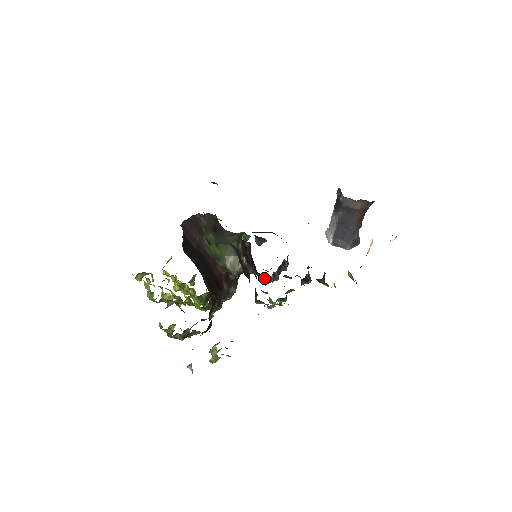
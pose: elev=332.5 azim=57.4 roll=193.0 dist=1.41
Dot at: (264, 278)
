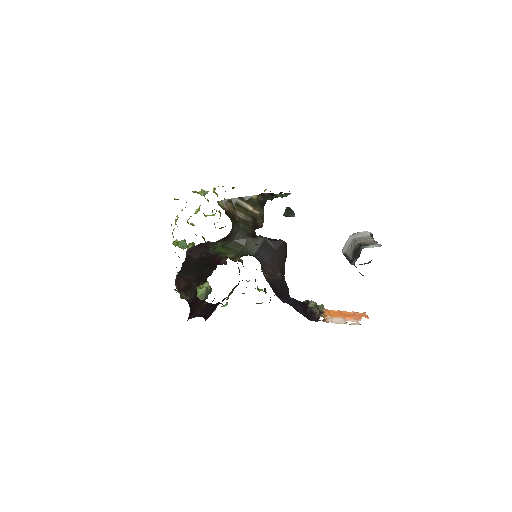
Dot at: occluded
